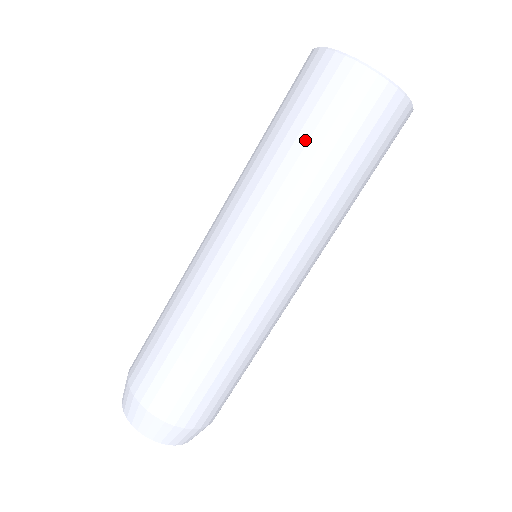
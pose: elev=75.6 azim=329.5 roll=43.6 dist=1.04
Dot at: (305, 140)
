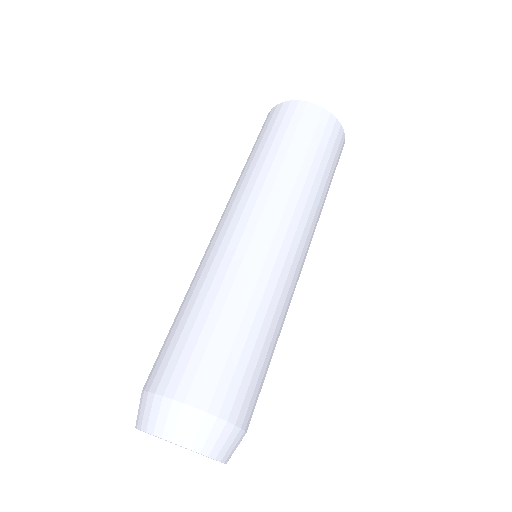
Dot at: (312, 156)
